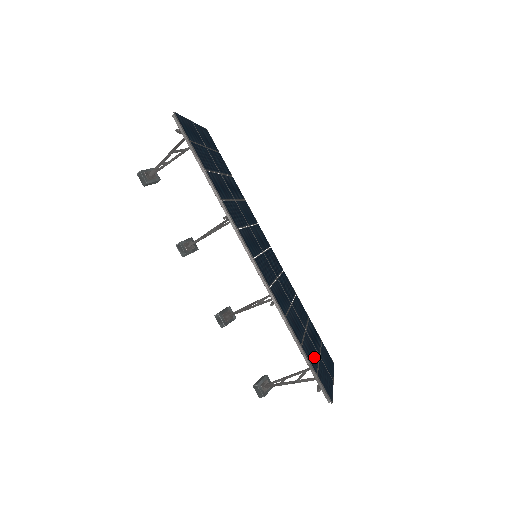
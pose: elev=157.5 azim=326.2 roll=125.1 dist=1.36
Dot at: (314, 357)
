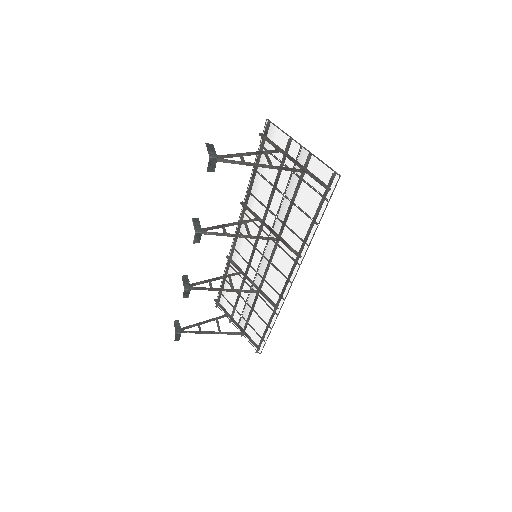
Dot at: (255, 325)
